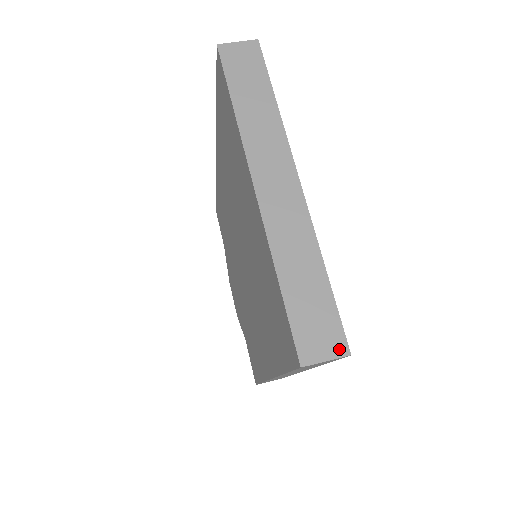
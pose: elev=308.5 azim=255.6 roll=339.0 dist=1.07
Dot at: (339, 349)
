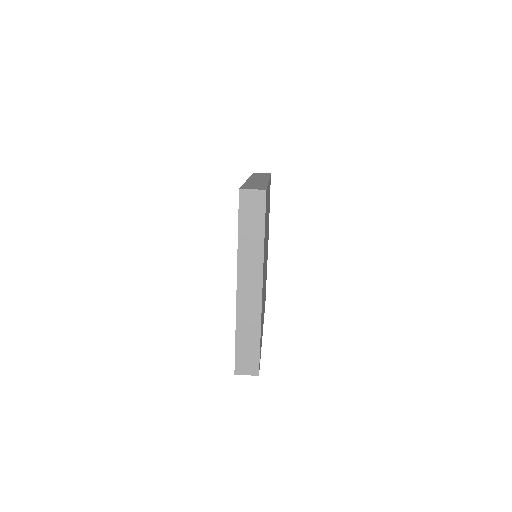
Dot at: (254, 372)
